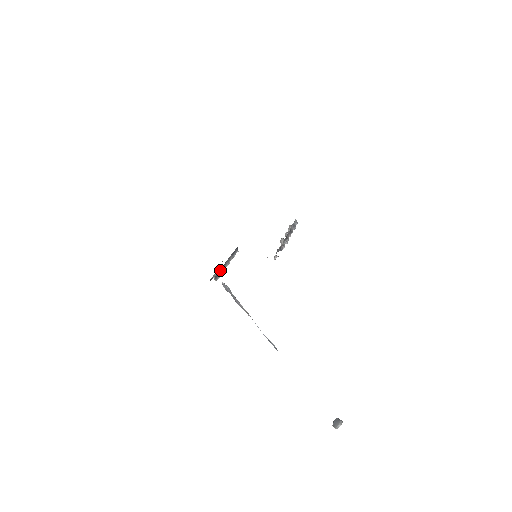
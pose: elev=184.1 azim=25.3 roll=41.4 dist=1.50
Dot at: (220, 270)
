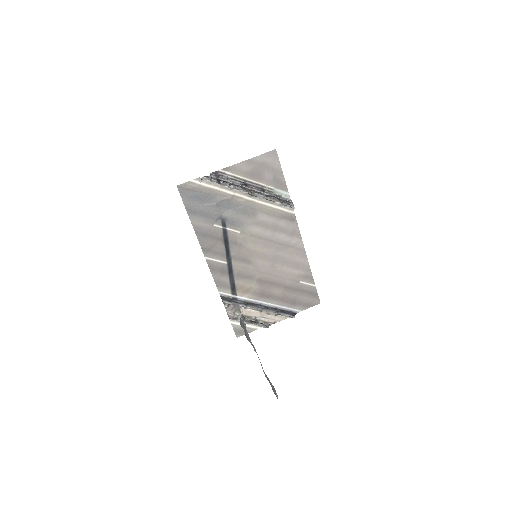
Dot at: (238, 302)
